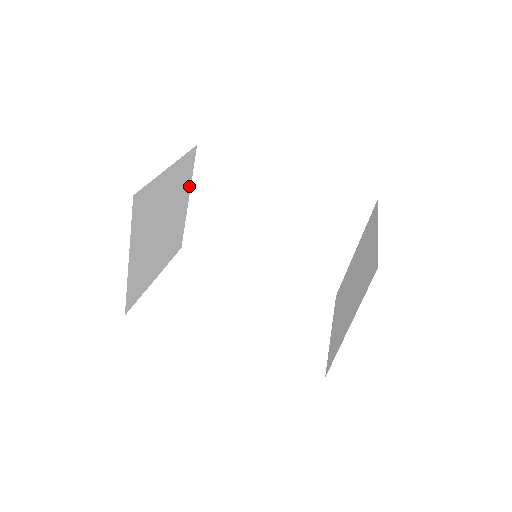
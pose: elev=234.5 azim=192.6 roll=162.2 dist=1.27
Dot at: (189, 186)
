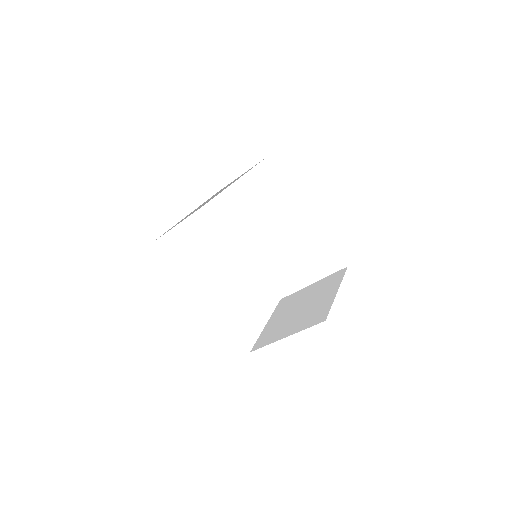
Dot at: (240, 177)
